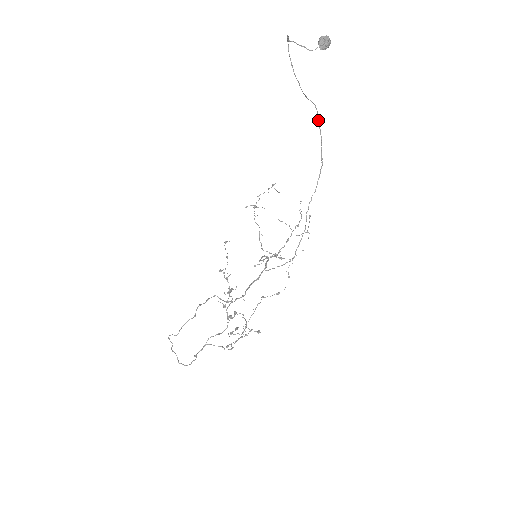
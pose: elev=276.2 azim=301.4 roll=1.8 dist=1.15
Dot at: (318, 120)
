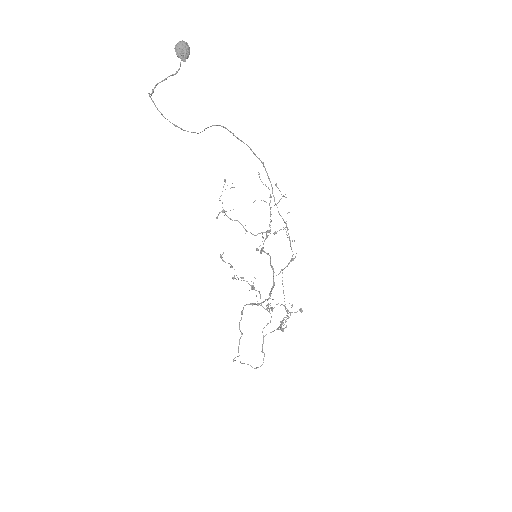
Dot at: occluded
